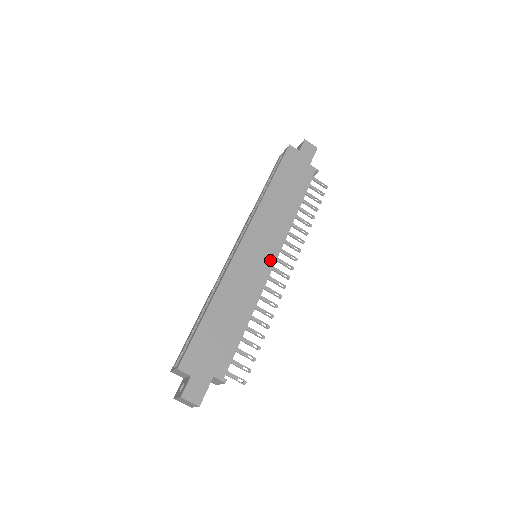
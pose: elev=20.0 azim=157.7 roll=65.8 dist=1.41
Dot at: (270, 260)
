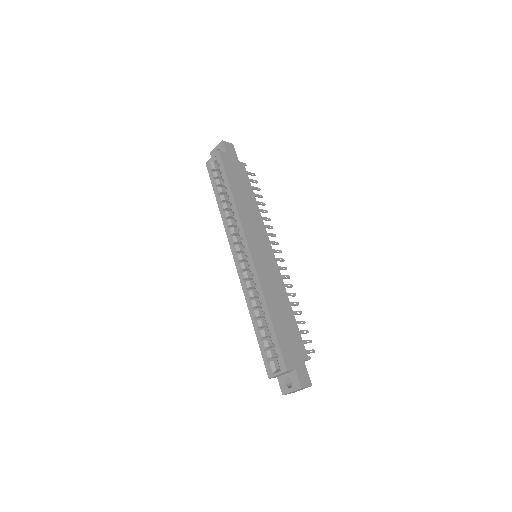
Dot at: (271, 254)
